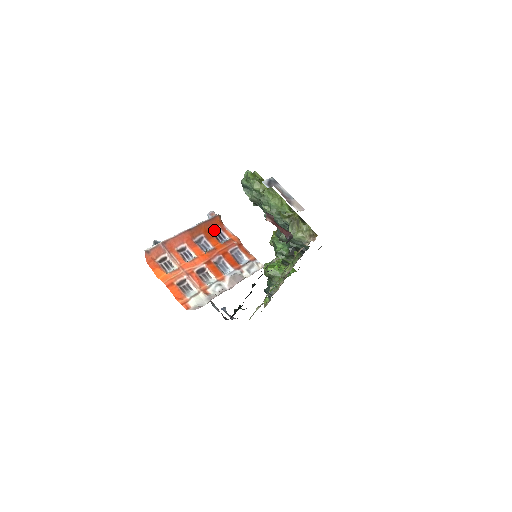
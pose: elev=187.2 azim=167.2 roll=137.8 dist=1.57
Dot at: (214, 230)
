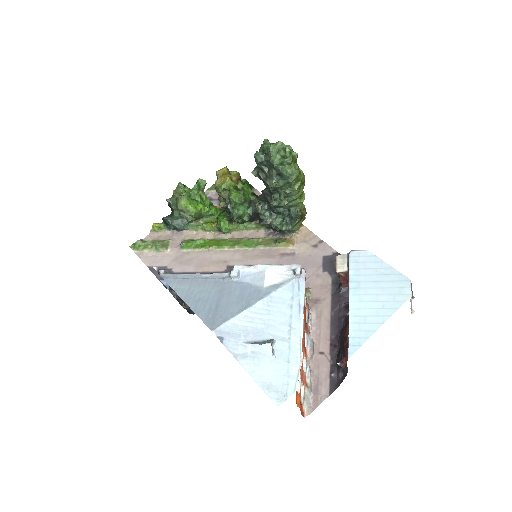
Dot at: occluded
